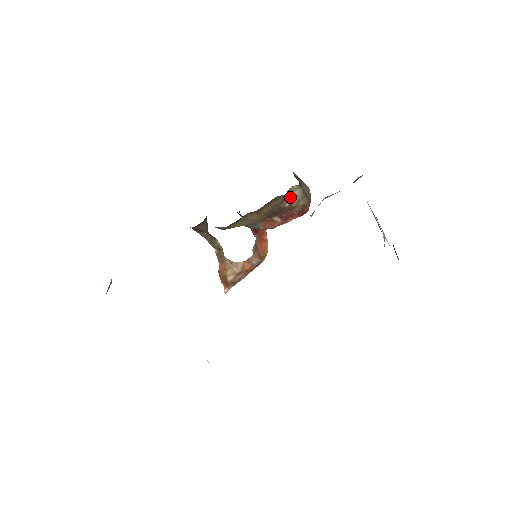
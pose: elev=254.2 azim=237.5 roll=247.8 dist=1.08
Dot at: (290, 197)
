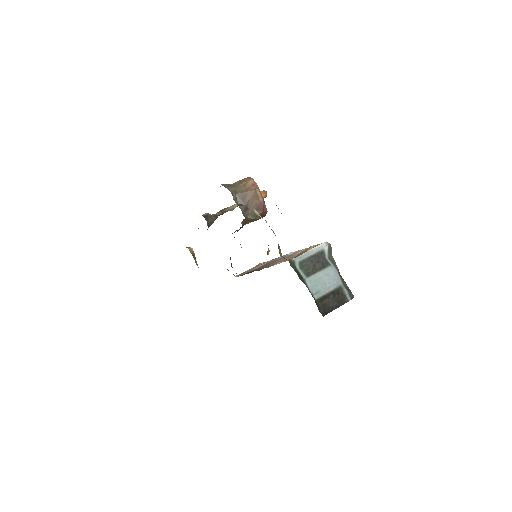
Dot at: (247, 220)
